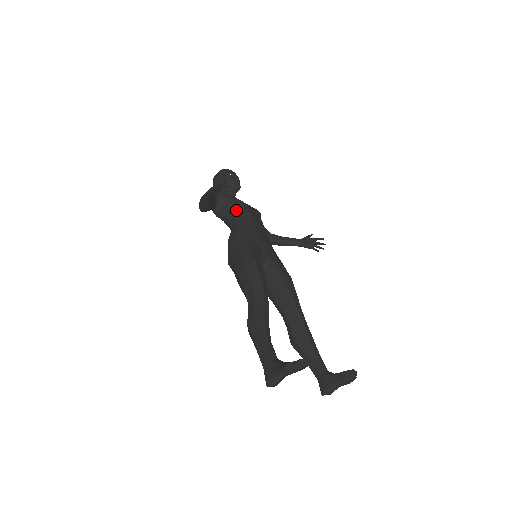
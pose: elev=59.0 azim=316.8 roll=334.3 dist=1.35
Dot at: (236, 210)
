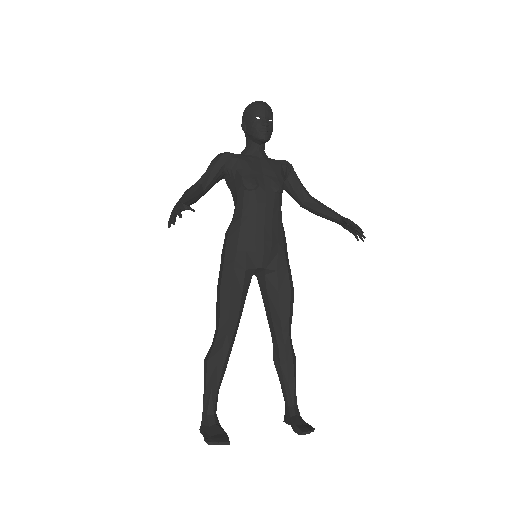
Dot at: (240, 194)
